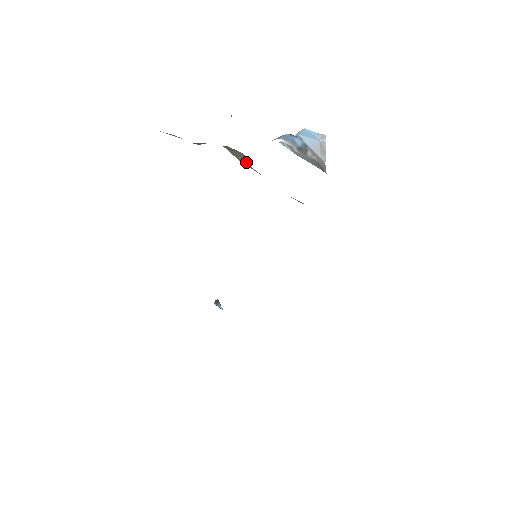
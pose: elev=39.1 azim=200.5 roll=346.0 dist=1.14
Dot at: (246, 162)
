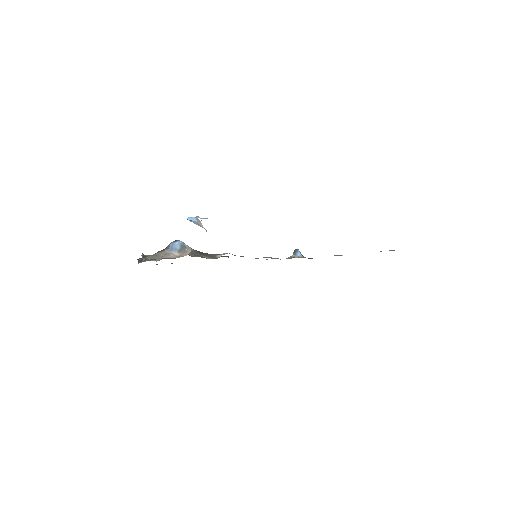
Dot at: occluded
